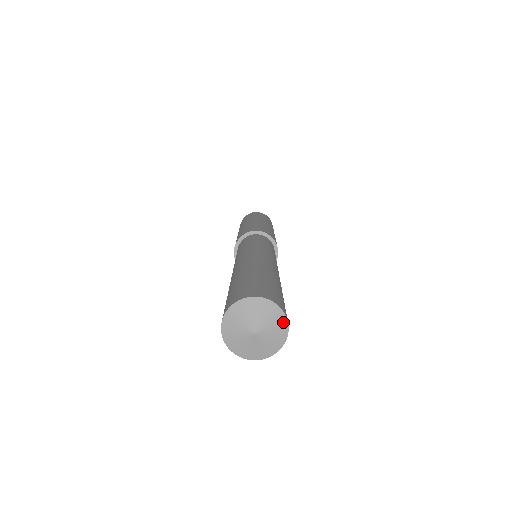
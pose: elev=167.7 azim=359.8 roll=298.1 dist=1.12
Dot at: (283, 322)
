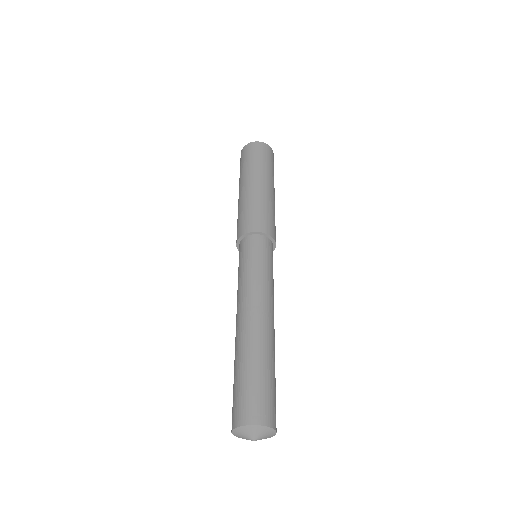
Dot at: (267, 429)
